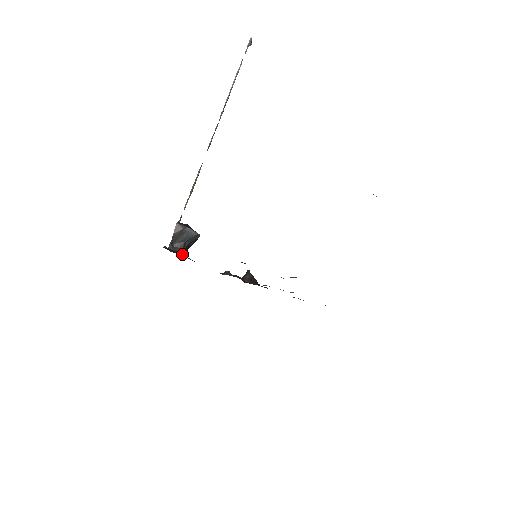
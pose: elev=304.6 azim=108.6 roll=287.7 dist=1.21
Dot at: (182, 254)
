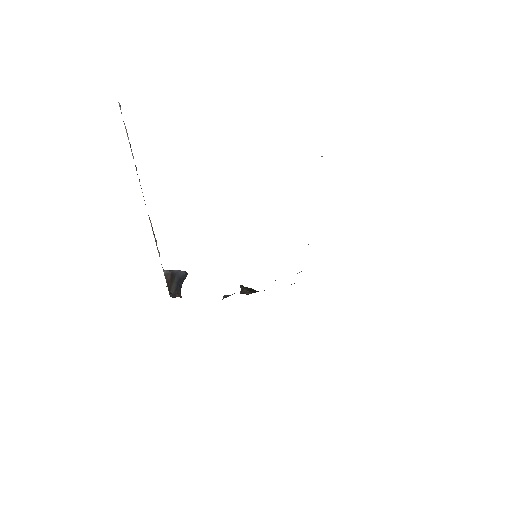
Dot at: occluded
